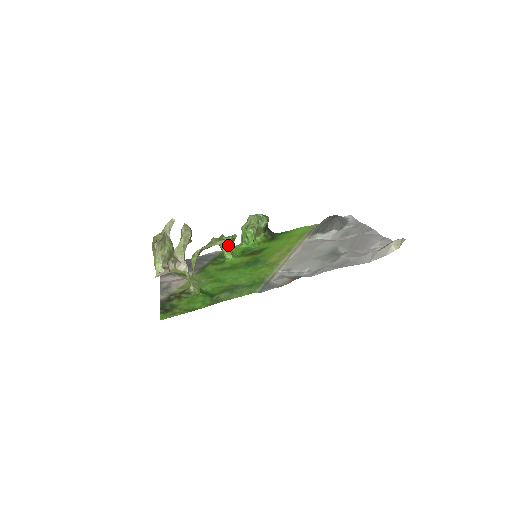
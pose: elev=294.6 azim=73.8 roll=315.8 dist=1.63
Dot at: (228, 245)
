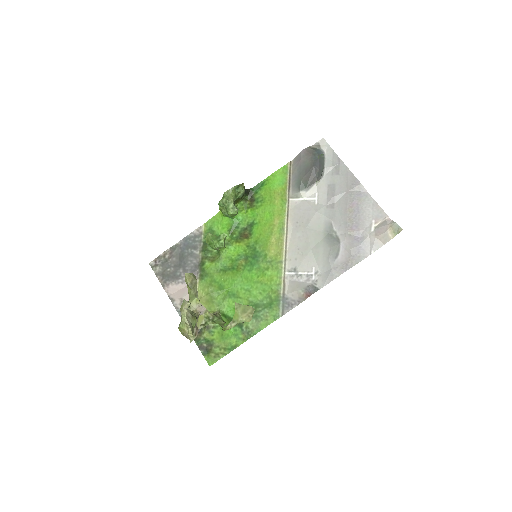
Dot at: occluded
